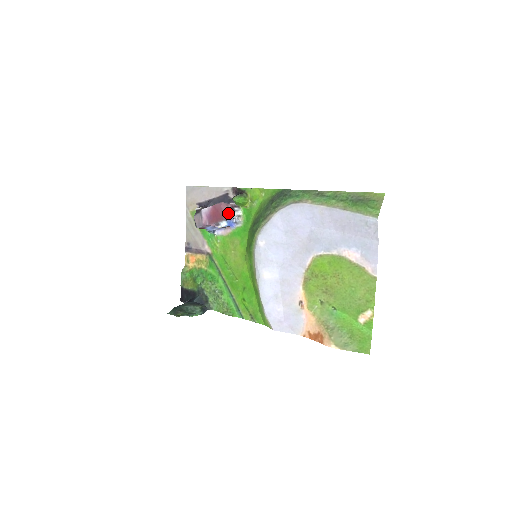
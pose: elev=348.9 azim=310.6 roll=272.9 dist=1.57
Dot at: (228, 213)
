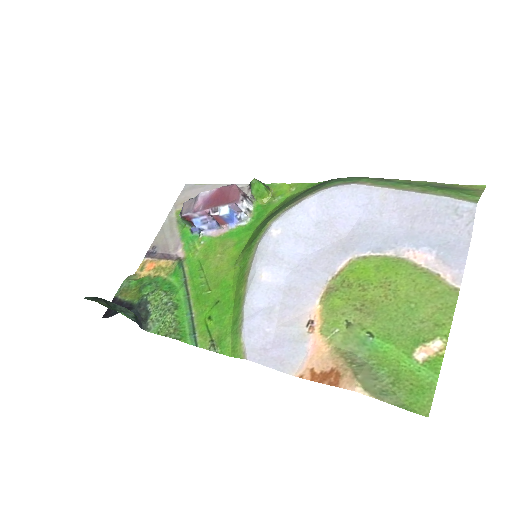
Dot at: (237, 197)
